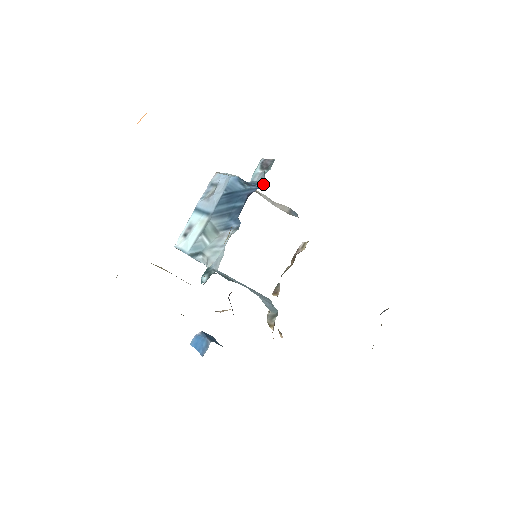
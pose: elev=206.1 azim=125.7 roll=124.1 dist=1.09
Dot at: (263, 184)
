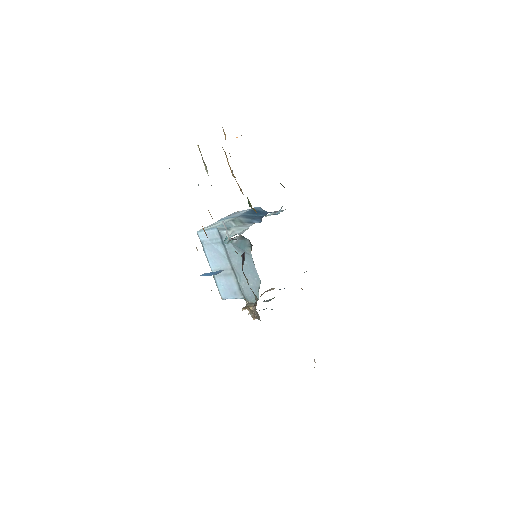
Dot at: occluded
